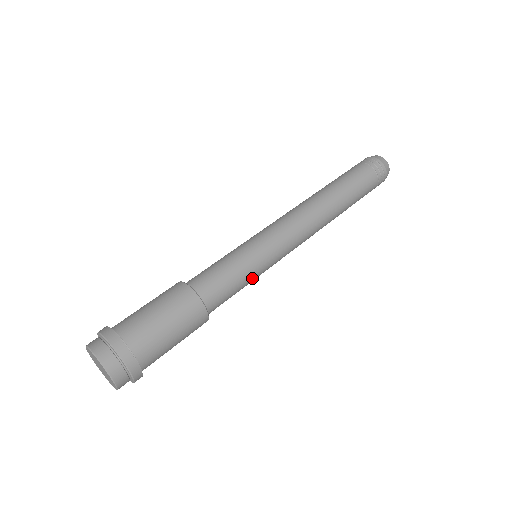
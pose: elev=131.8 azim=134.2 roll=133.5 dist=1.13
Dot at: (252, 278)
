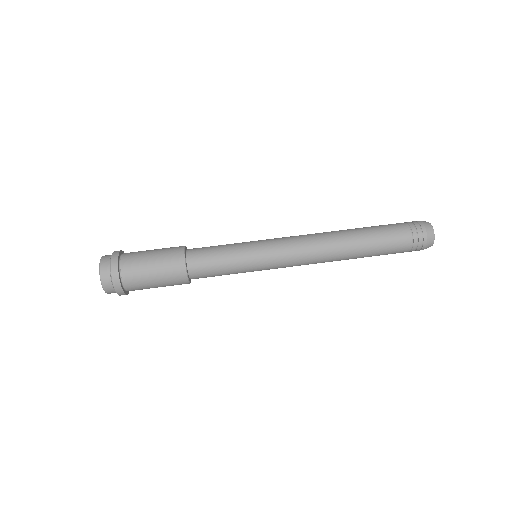
Dot at: occluded
